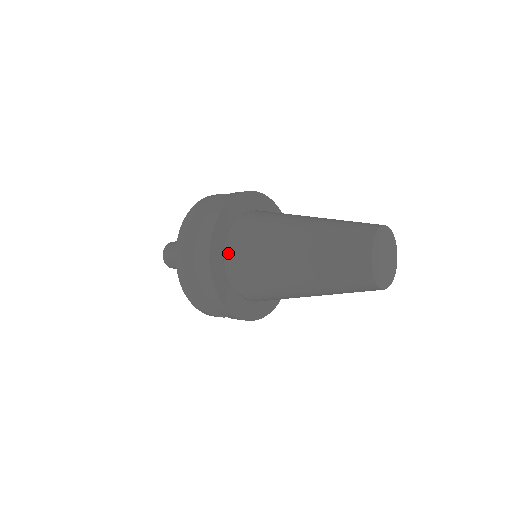
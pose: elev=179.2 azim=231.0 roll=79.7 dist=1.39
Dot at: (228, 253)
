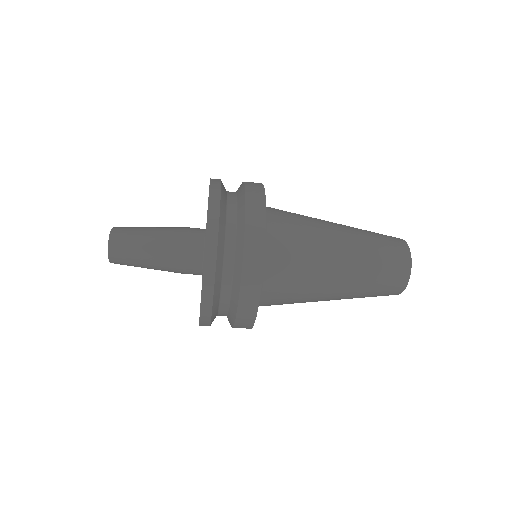
Dot at: occluded
